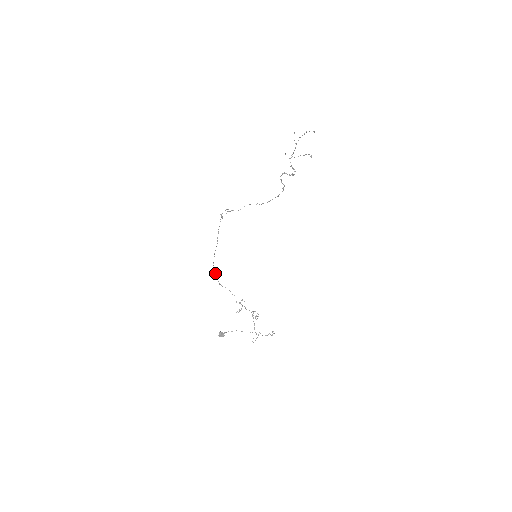
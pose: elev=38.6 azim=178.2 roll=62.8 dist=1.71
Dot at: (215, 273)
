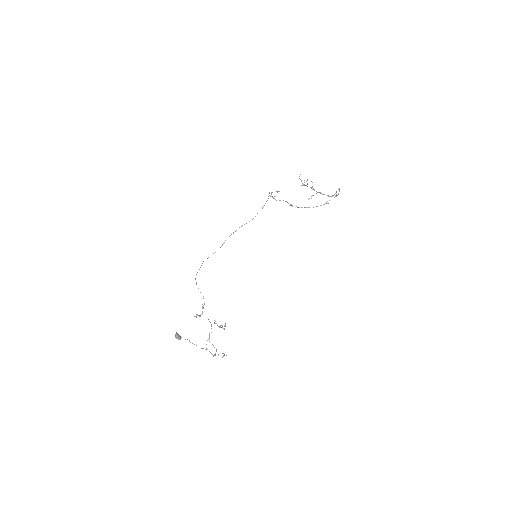
Dot at: occluded
